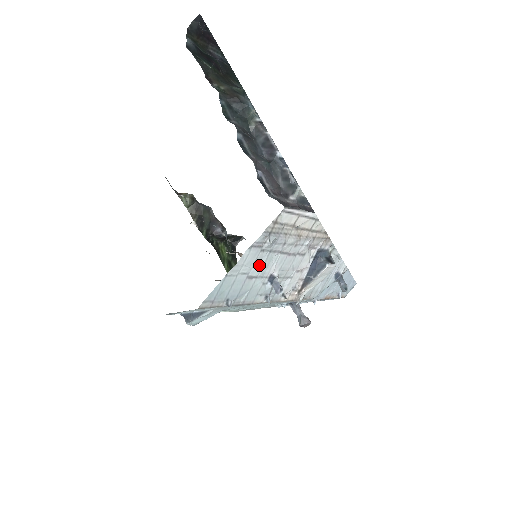
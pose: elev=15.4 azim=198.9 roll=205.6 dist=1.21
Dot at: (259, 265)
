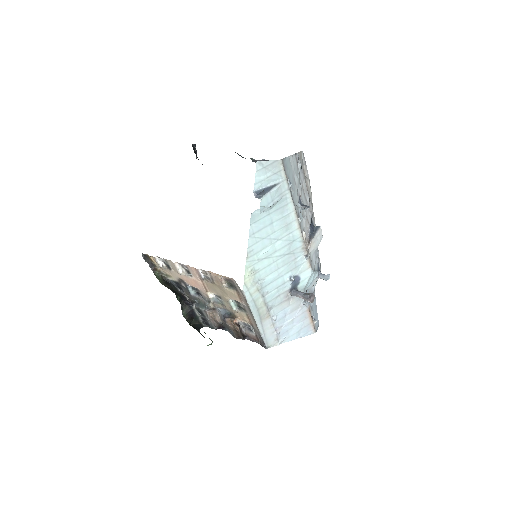
Dot at: (297, 177)
